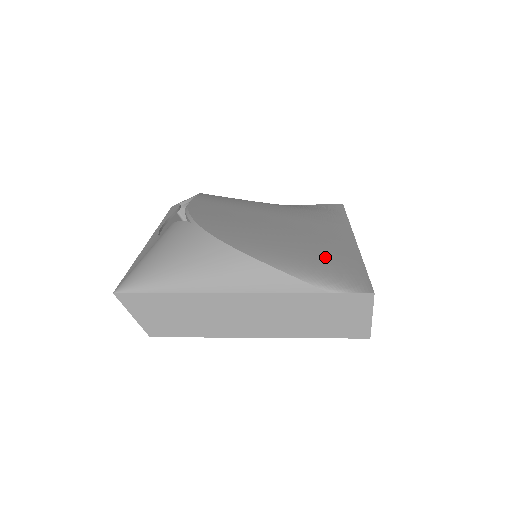
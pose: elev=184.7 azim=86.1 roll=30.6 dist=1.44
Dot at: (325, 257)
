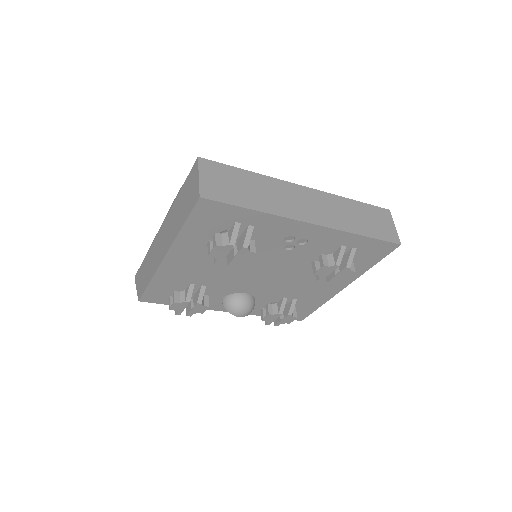
Dot at: occluded
